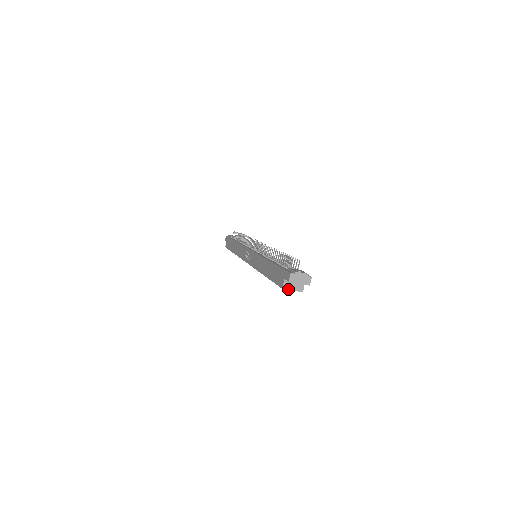
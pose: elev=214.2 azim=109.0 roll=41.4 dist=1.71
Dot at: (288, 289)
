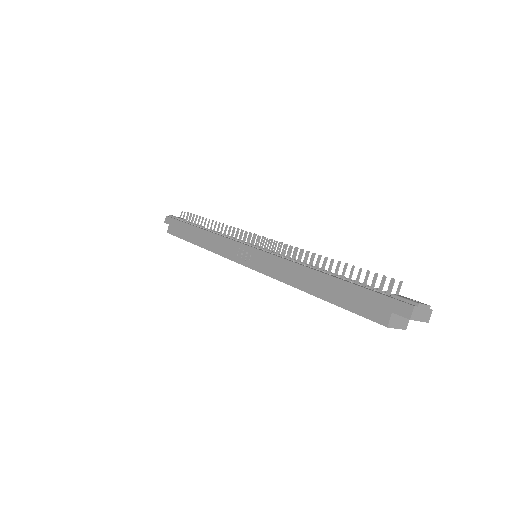
Dot at: (393, 327)
